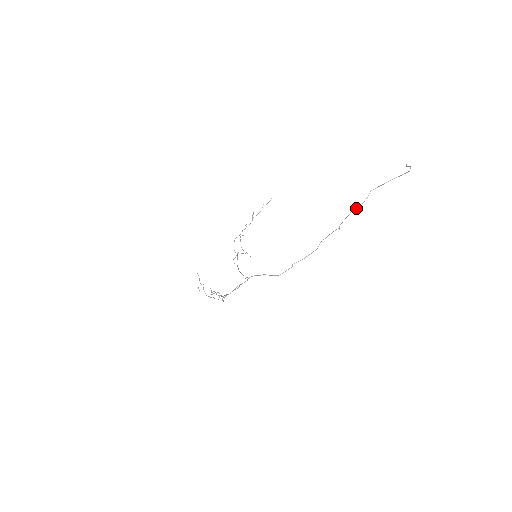
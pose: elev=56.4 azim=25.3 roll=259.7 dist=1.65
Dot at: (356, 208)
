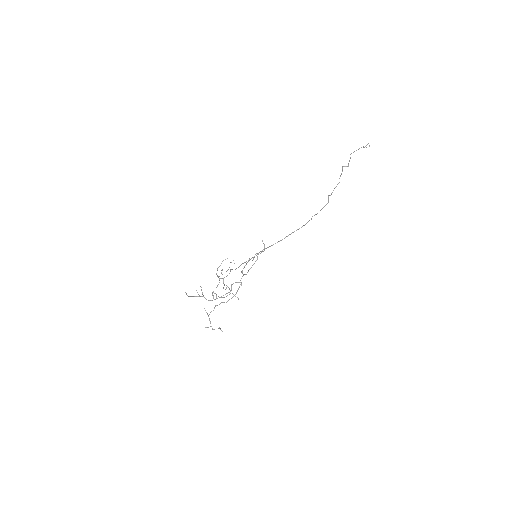
Dot at: (345, 166)
